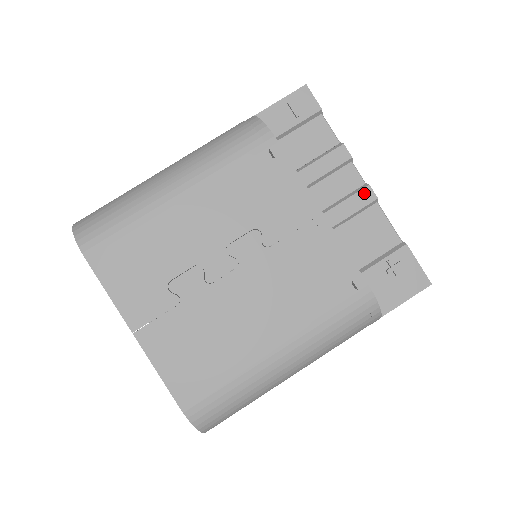
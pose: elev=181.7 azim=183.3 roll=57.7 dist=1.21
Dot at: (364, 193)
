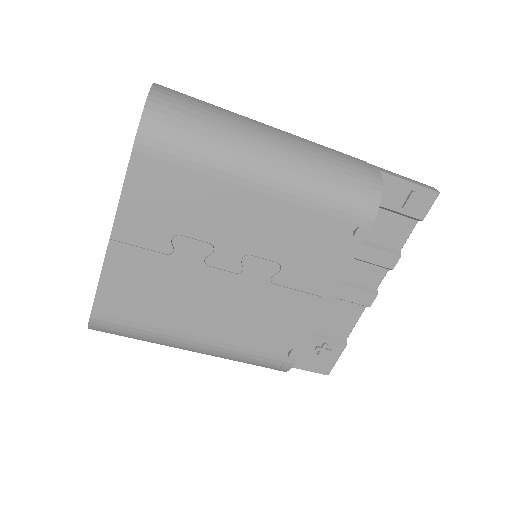
Dot at: (368, 296)
